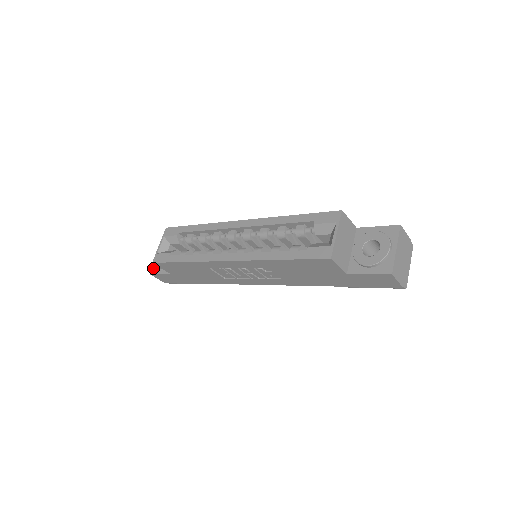
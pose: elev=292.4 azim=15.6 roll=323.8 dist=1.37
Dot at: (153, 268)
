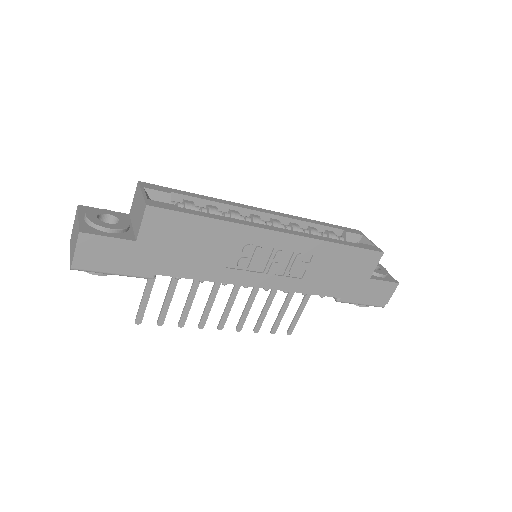
Dot at: (84, 227)
